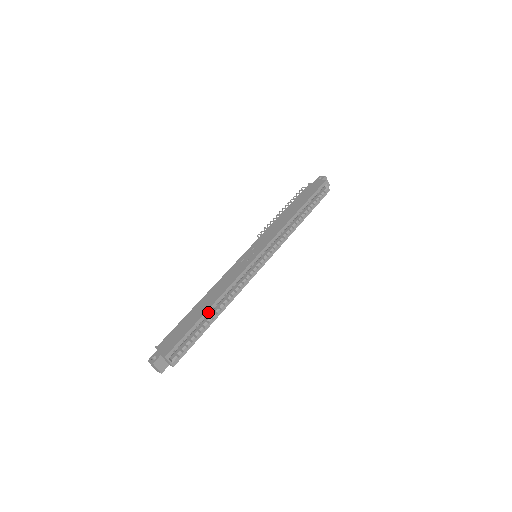
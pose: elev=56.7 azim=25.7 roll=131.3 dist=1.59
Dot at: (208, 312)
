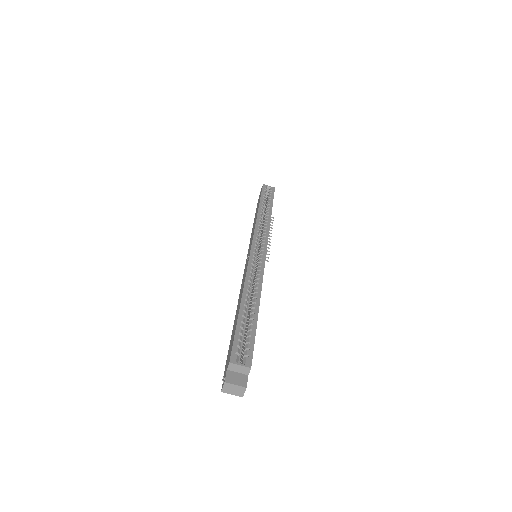
Dot at: (243, 305)
